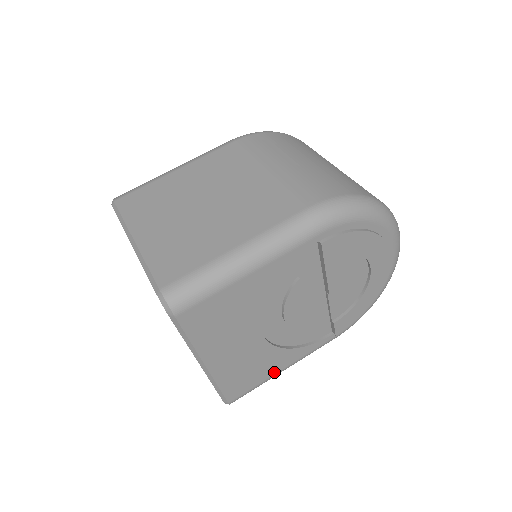
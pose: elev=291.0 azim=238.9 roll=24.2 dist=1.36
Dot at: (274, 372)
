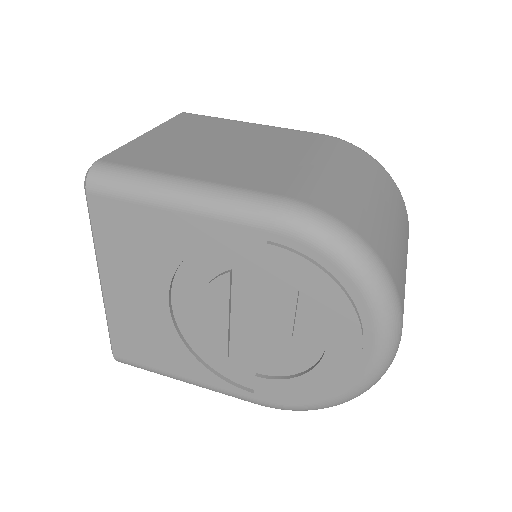
Dot at: (171, 370)
